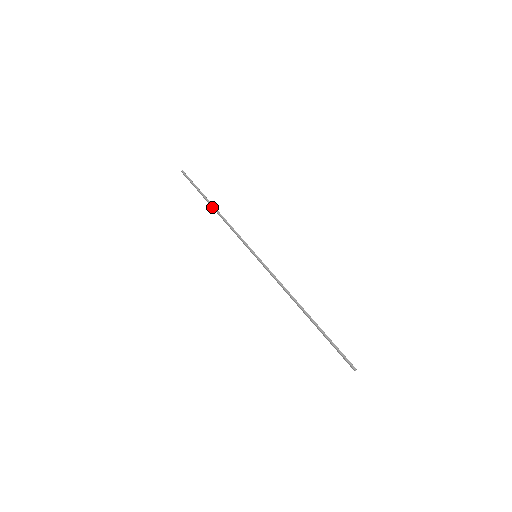
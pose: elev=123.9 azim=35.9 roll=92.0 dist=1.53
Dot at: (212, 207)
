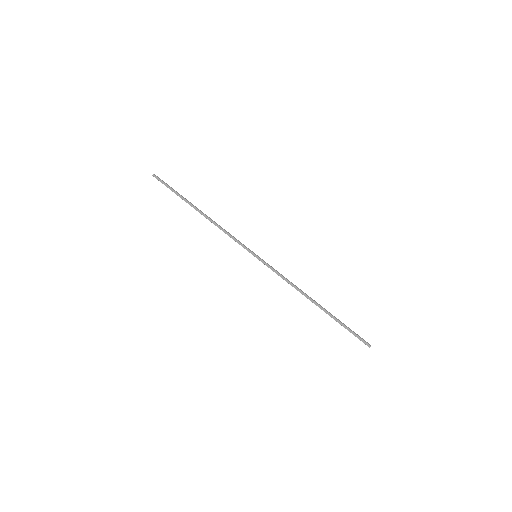
Dot at: (198, 210)
